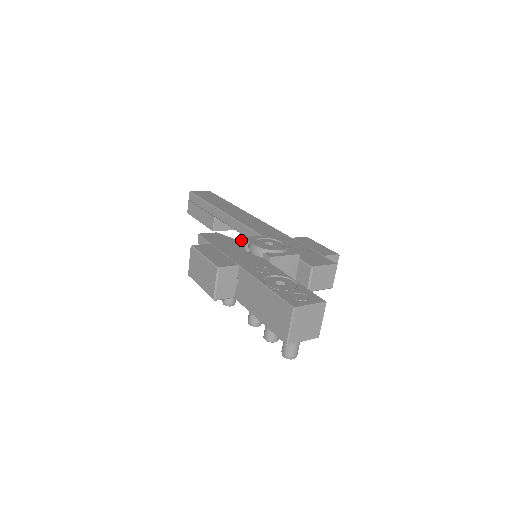
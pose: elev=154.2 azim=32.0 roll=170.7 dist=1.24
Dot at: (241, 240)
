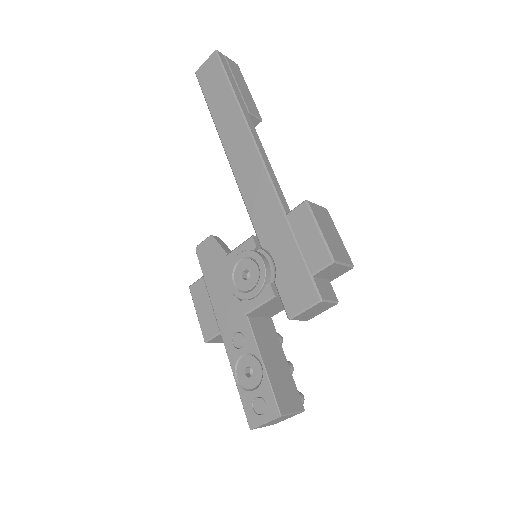
Dot at: (226, 260)
